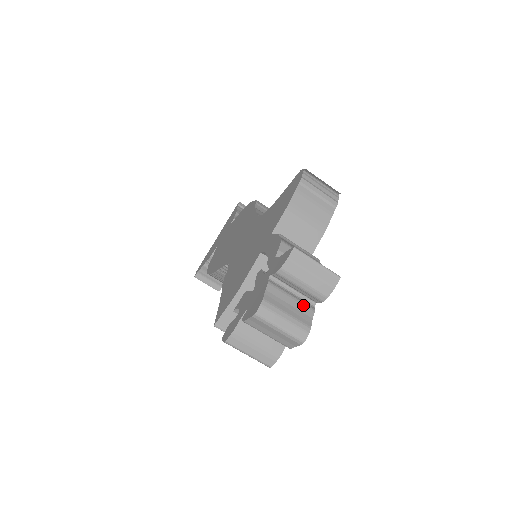
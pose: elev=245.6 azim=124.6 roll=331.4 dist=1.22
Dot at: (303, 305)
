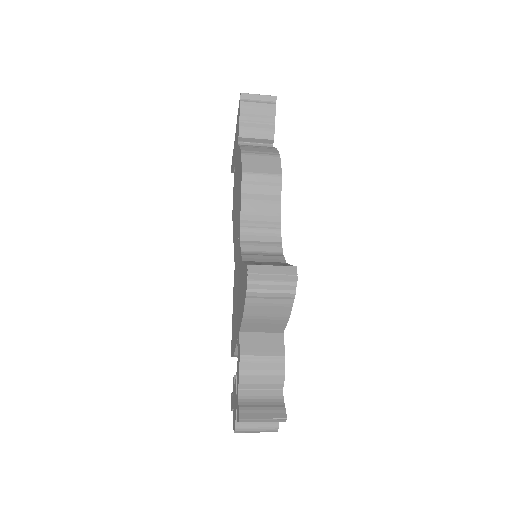
Dot at: occluded
